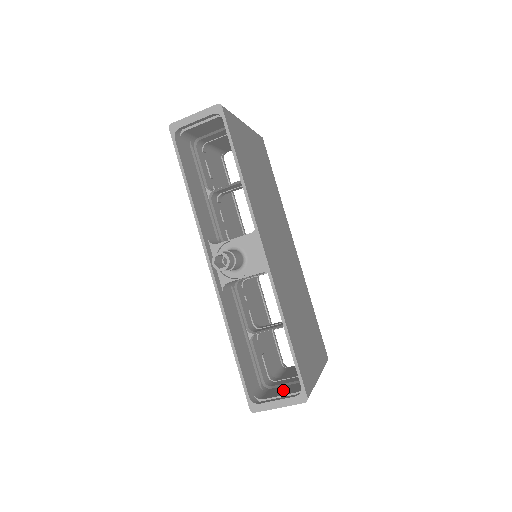
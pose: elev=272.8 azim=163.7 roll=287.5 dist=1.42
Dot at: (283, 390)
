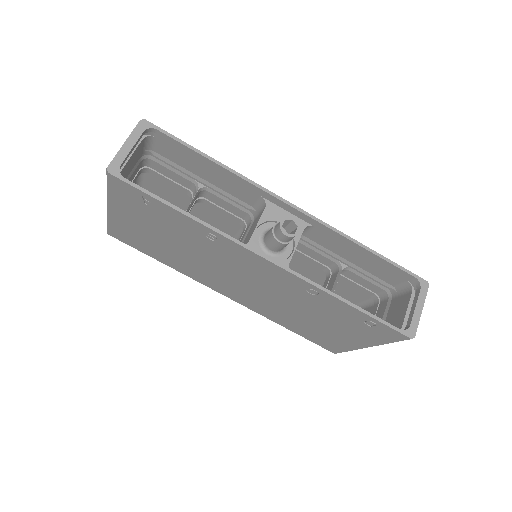
Dot at: (396, 313)
